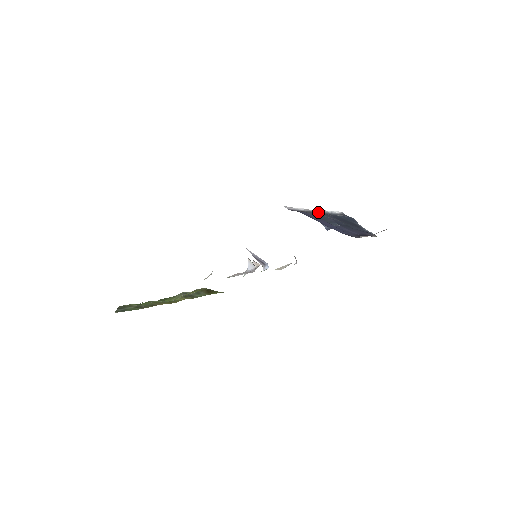
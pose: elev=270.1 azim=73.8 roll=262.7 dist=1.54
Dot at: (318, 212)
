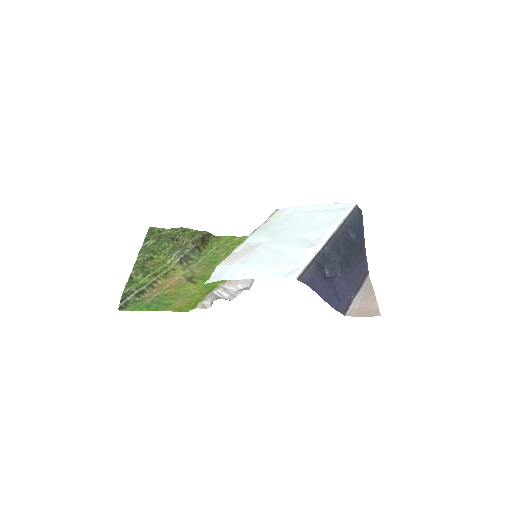
Dot at: (328, 246)
